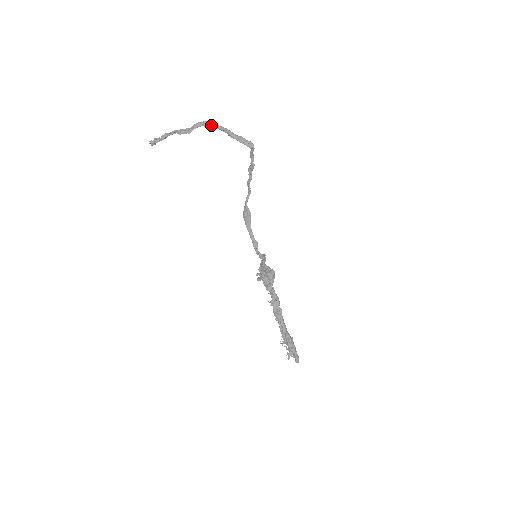
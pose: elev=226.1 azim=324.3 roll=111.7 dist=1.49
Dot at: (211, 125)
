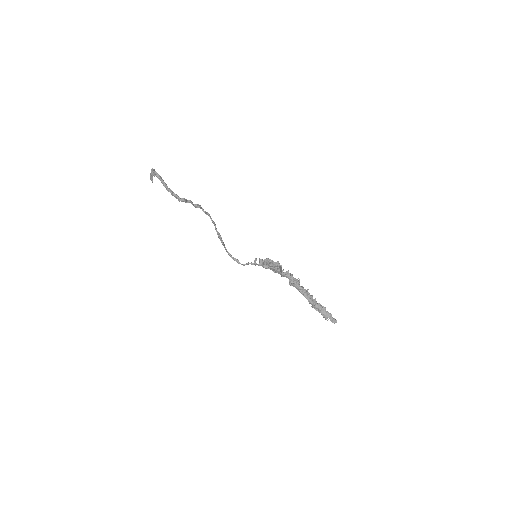
Dot at: (156, 176)
